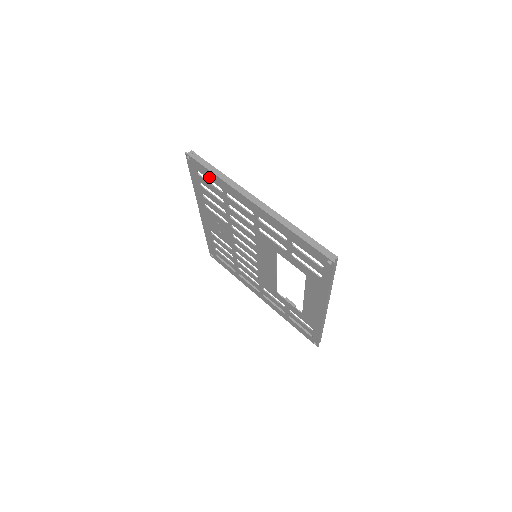
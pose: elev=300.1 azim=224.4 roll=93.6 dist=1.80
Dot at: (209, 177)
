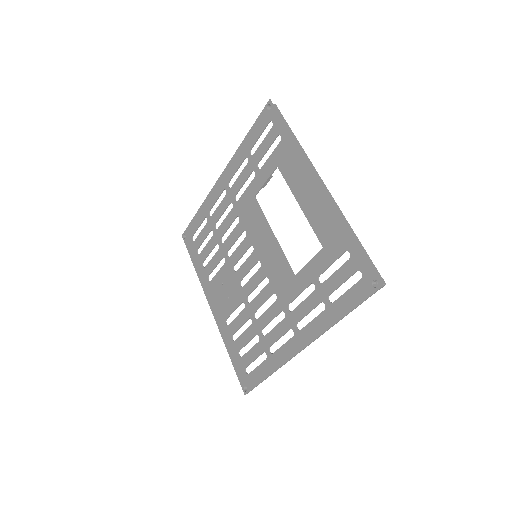
Dot at: (197, 224)
